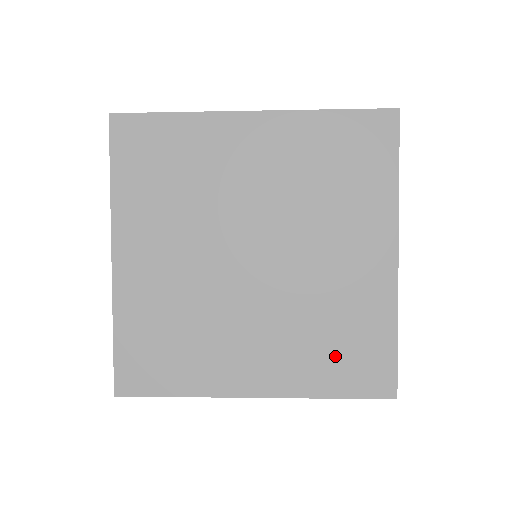
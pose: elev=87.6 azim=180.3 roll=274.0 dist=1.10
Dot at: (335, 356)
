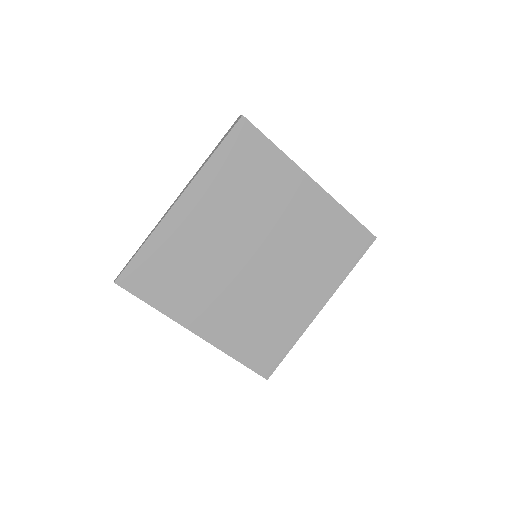
Dot at: (335, 253)
